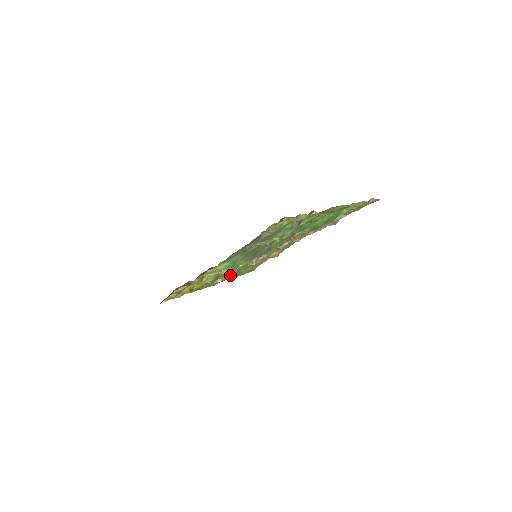
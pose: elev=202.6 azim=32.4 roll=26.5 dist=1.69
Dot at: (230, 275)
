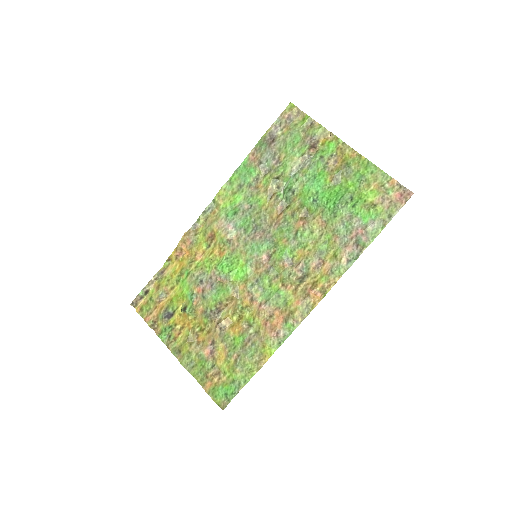
Dot at: (210, 338)
